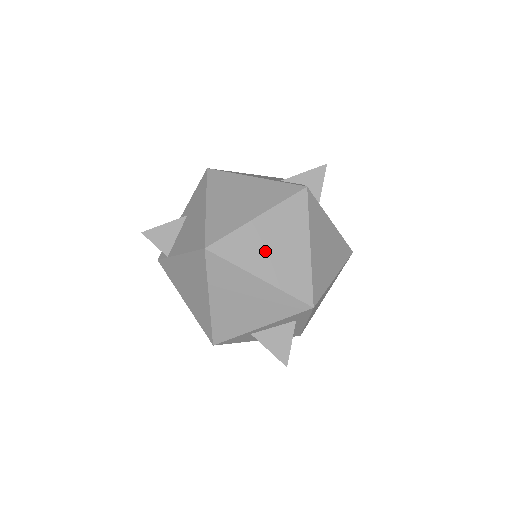
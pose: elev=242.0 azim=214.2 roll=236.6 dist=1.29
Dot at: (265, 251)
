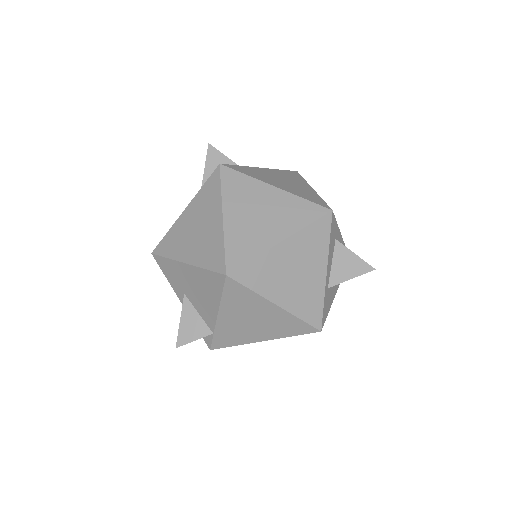
Dot at: (258, 225)
